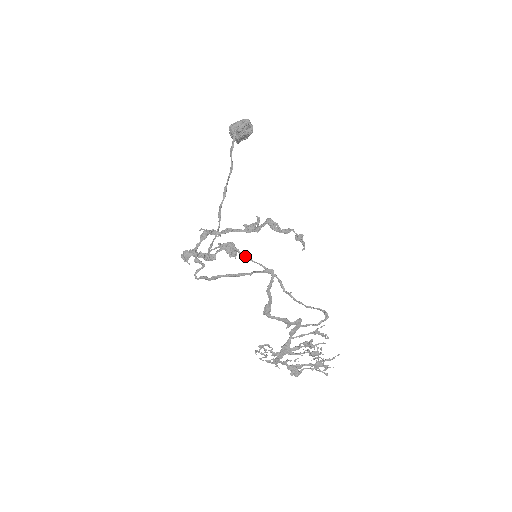
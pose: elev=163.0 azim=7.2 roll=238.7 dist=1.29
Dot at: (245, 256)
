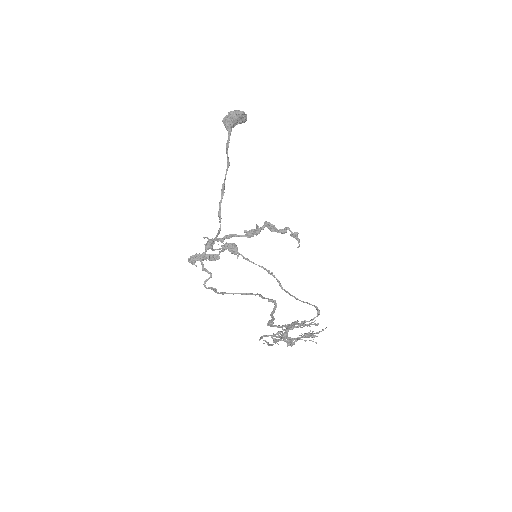
Dot at: (246, 258)
